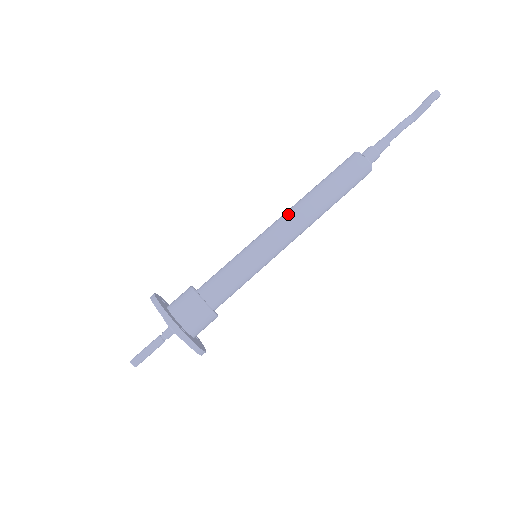
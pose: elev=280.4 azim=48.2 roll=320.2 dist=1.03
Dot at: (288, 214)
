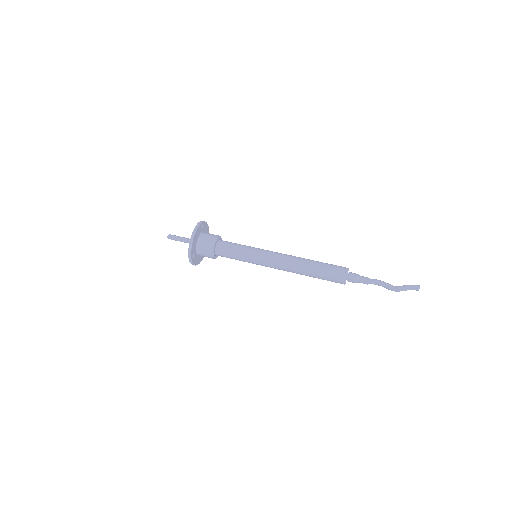
Dot at: occluded
